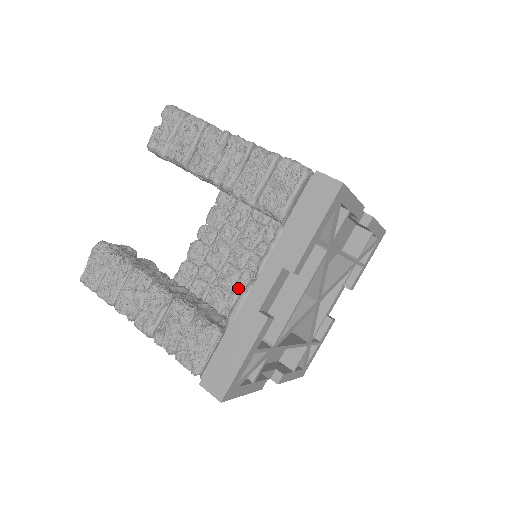
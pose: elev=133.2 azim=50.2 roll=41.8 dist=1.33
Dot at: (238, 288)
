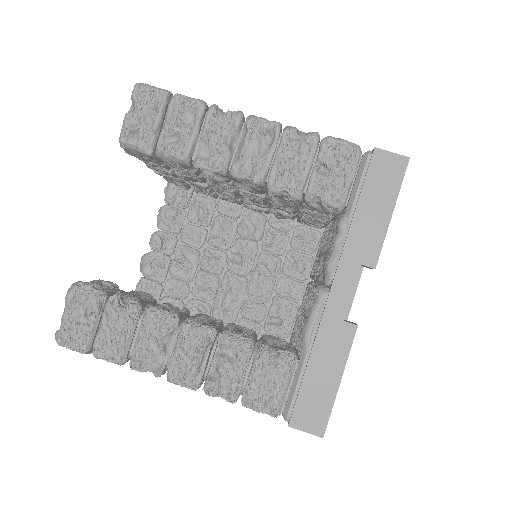
Dot at: (223, 296)
